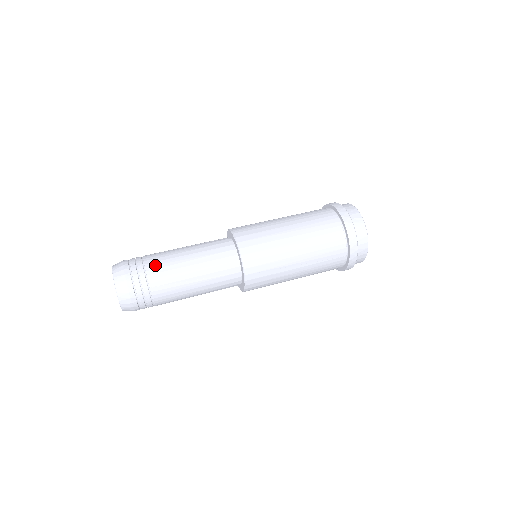
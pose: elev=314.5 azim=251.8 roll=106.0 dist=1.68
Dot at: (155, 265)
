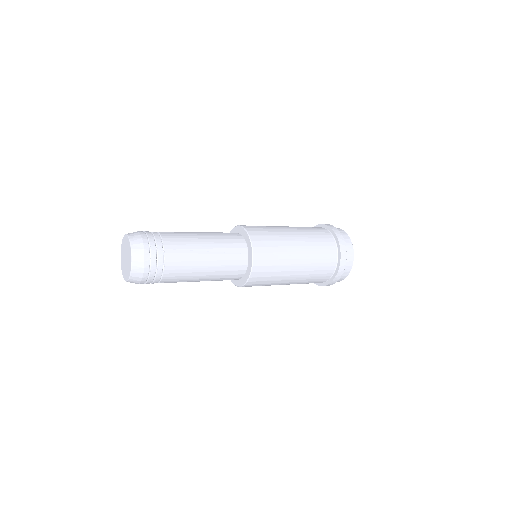
Dot at: (169, 233)
